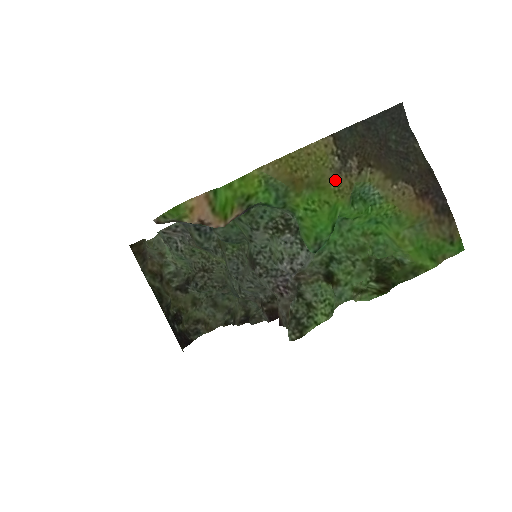
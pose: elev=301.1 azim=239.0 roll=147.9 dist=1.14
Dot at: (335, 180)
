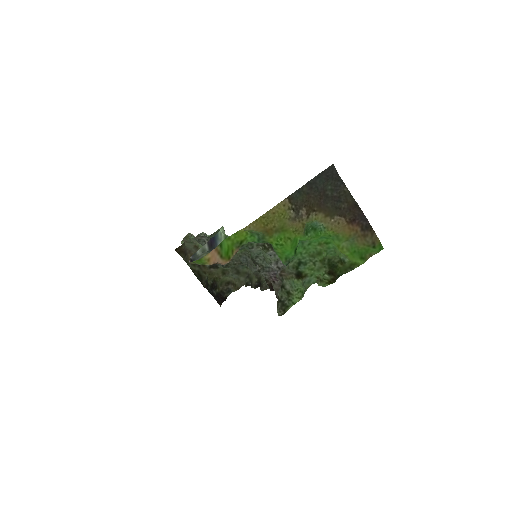
Dot at: (292, 225)
